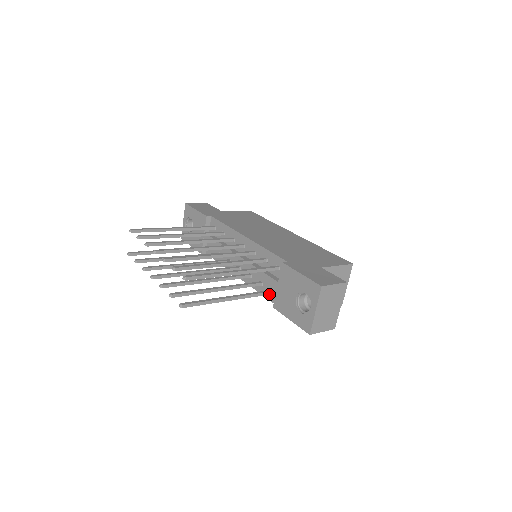
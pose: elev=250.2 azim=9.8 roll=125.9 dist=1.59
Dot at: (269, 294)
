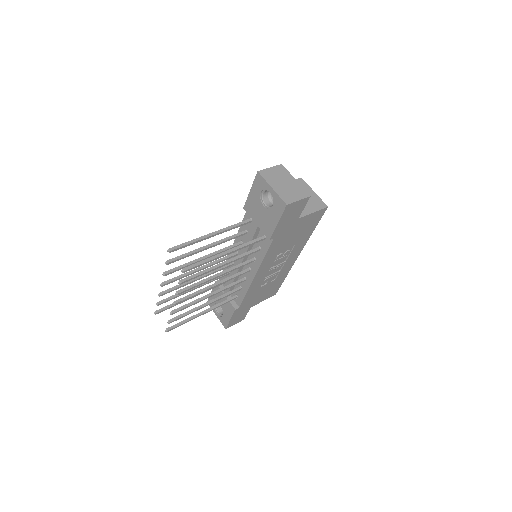
Dot at: (261, 239)
